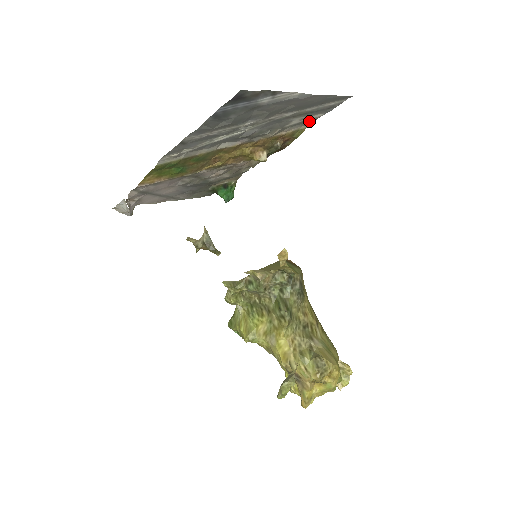
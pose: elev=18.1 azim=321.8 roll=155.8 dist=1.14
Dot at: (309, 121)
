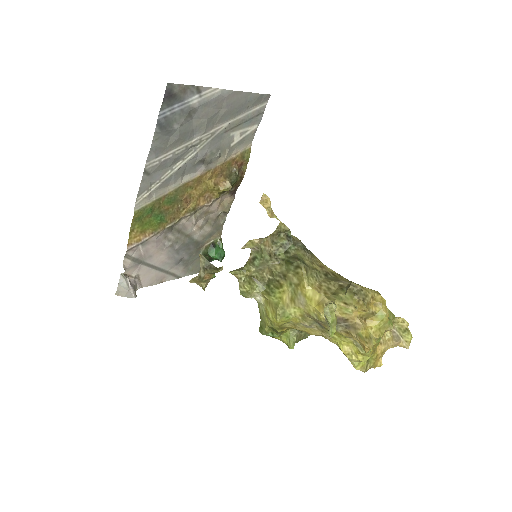
Dot at: (249, 137)
